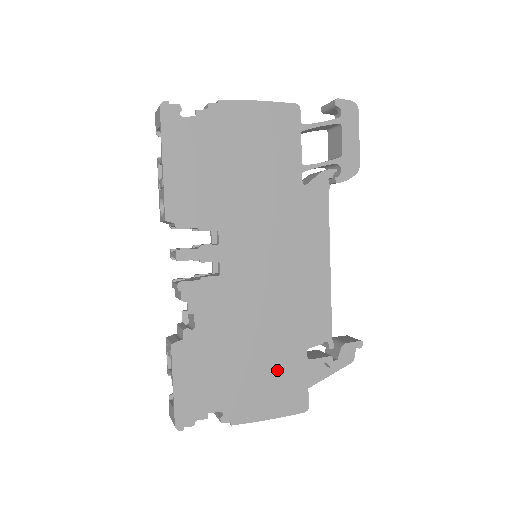
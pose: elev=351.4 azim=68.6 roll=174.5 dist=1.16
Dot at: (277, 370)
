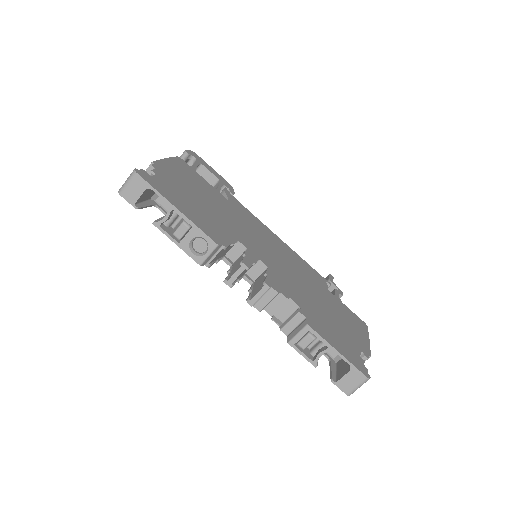
Dot at: (338, 310)
